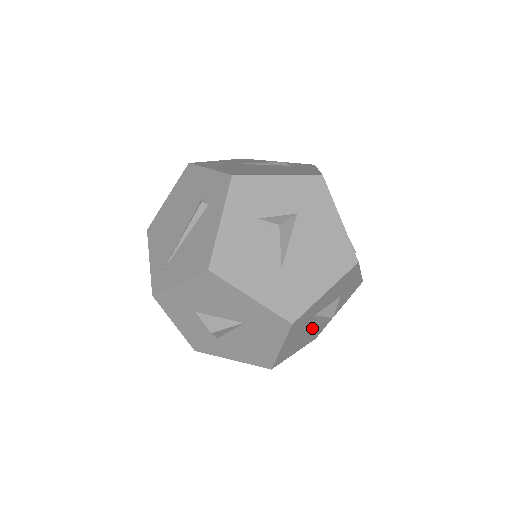
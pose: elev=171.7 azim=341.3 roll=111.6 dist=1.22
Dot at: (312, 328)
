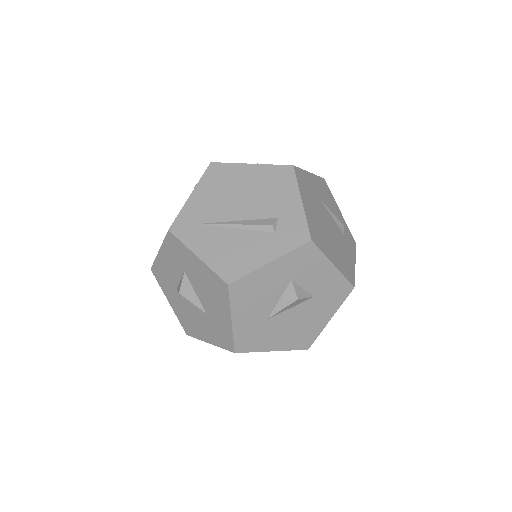
Dot at: occluded
